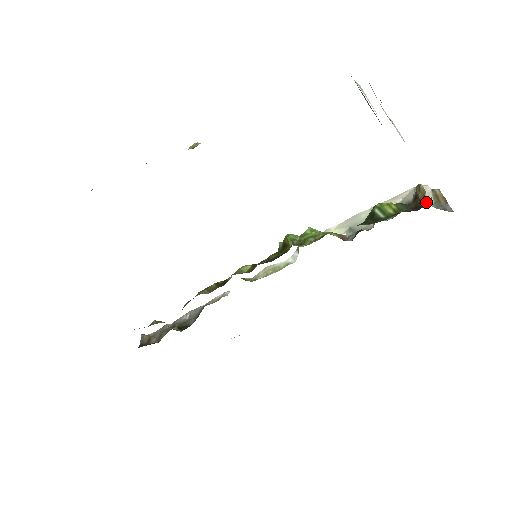
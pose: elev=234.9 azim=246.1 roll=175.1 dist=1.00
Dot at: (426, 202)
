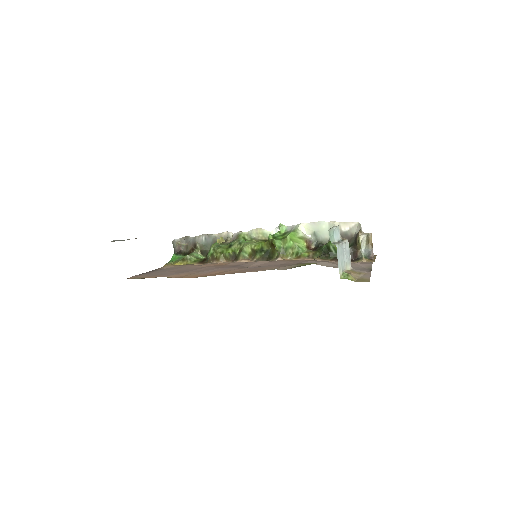
Dot at: (360, 254)
